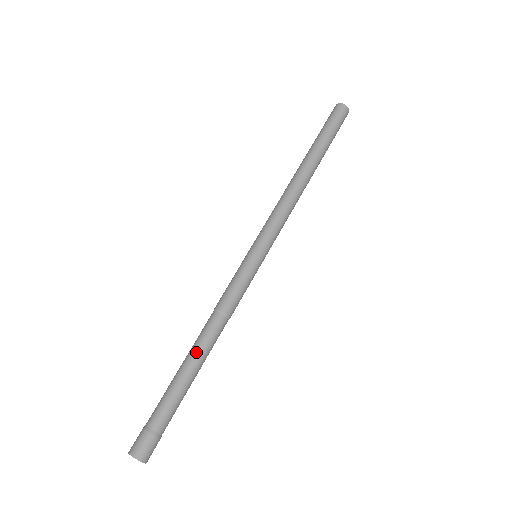
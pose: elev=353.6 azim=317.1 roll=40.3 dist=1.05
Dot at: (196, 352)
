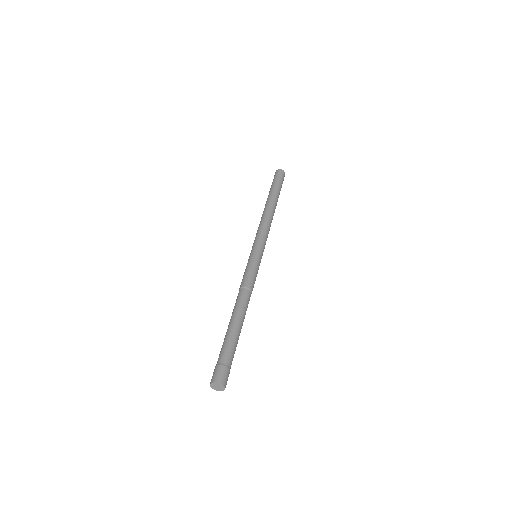
Dot at: (241, 314)
